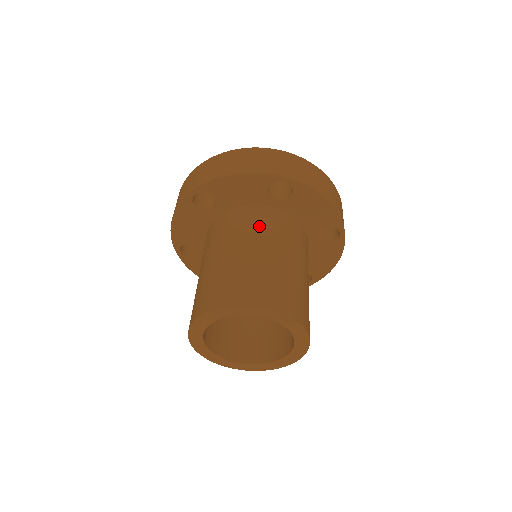
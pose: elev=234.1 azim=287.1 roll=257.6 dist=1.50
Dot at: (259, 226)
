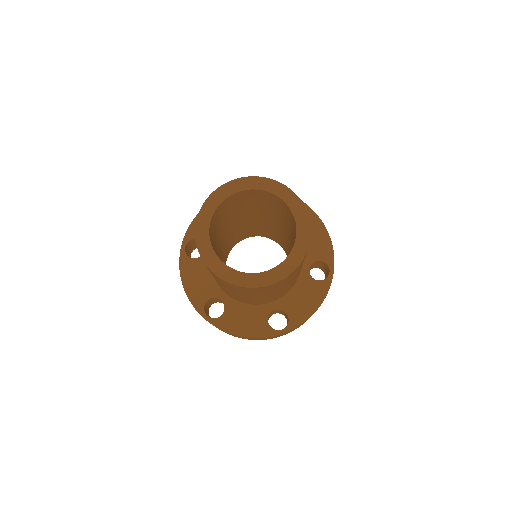
Dot at: occluded
